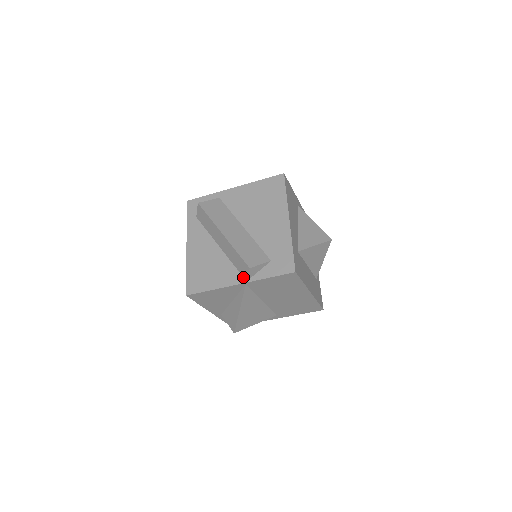
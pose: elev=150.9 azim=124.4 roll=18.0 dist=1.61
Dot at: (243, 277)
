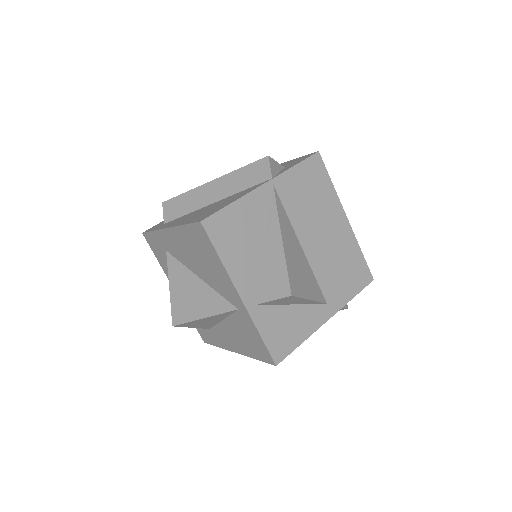
Dot at: (265, 181)
